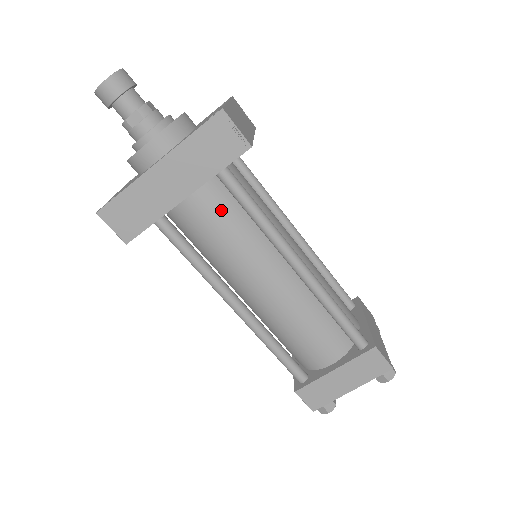
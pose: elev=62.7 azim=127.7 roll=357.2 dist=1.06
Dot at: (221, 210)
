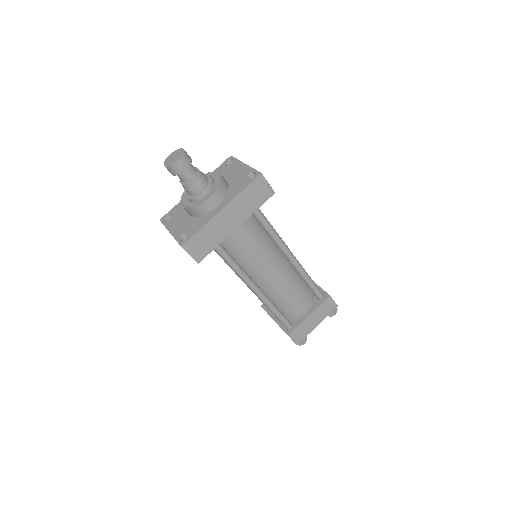
Dot at: (251, 231)
